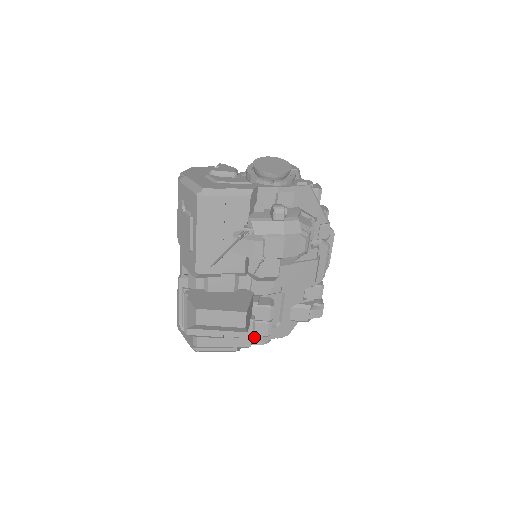
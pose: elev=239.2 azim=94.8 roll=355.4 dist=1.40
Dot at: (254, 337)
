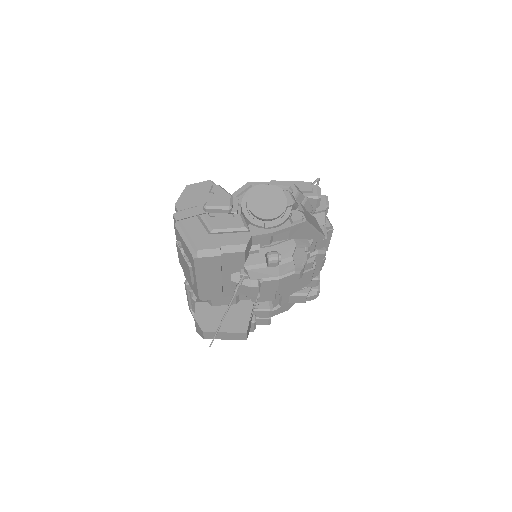
Dot at: occluded
